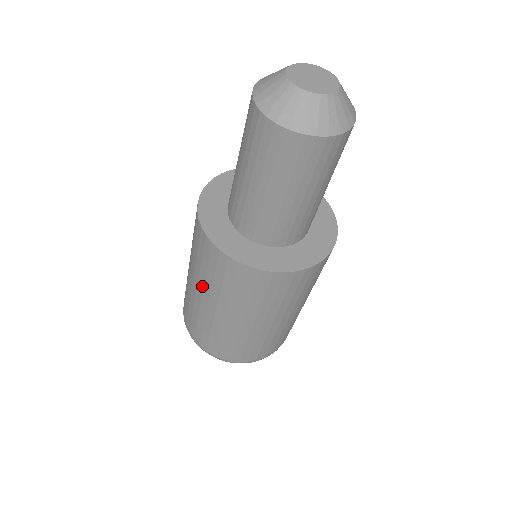
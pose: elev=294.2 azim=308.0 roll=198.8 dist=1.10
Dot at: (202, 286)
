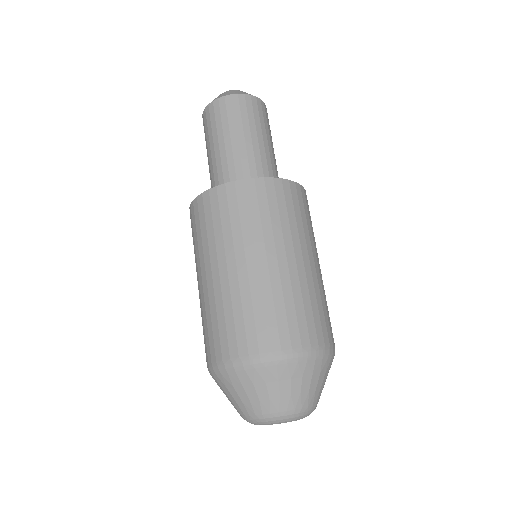
Dot at: (262, 242)
